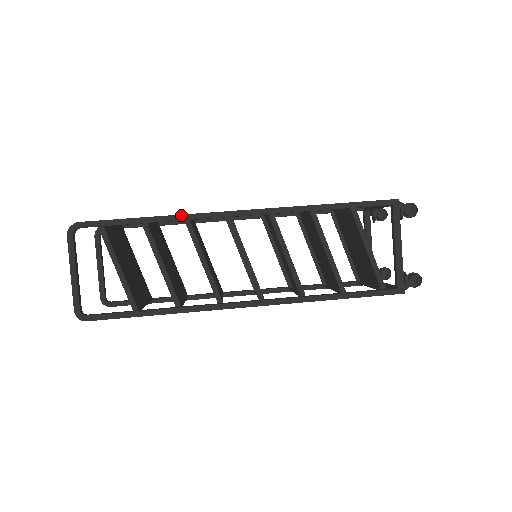
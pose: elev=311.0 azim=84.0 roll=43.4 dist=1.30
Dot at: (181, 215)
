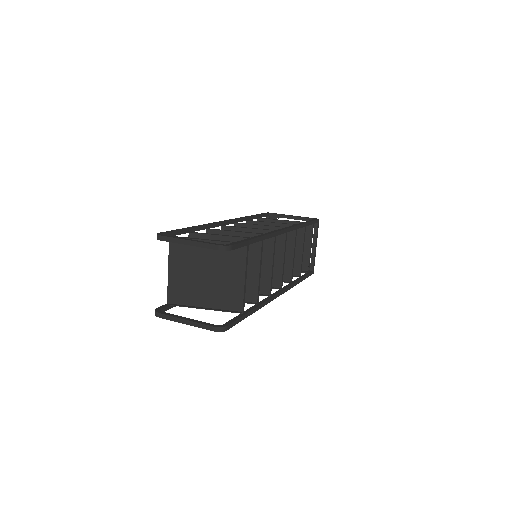
Dot at: (204, 224)
